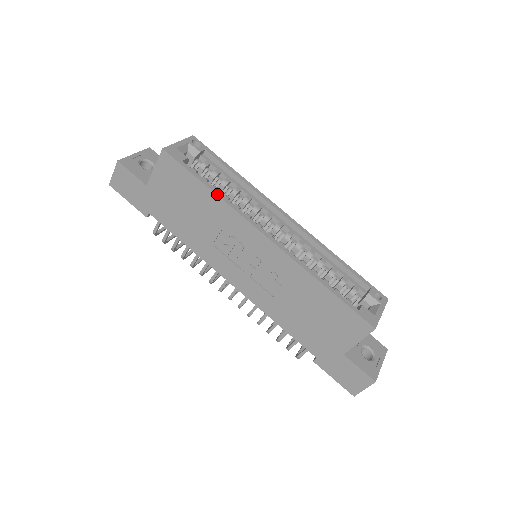
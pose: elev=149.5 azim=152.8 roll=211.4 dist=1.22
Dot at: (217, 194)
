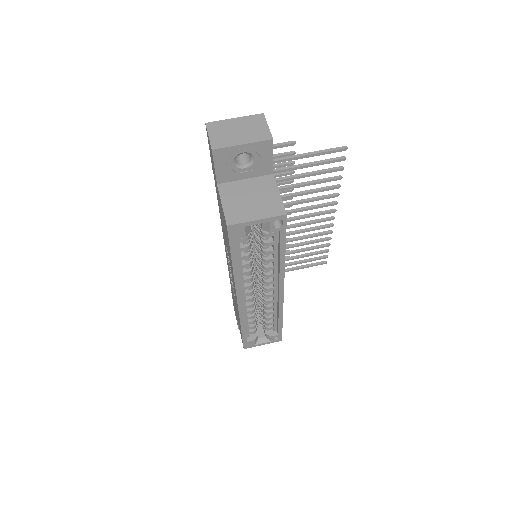
Dot at: (234, 270)
